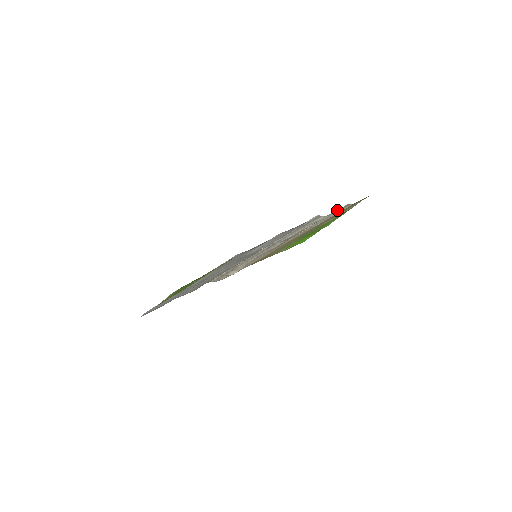
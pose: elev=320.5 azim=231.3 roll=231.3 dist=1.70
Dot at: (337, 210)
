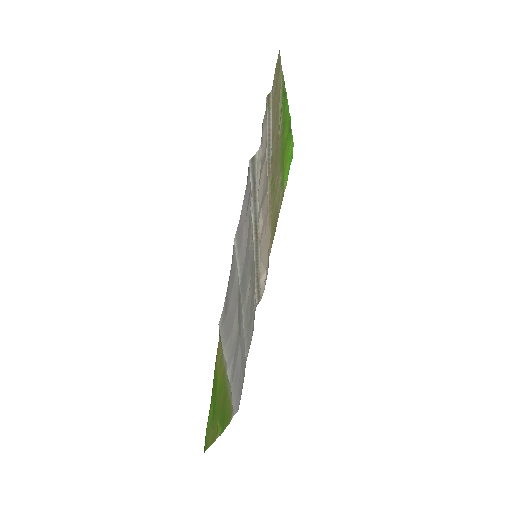
Dot at: (266, 117)
